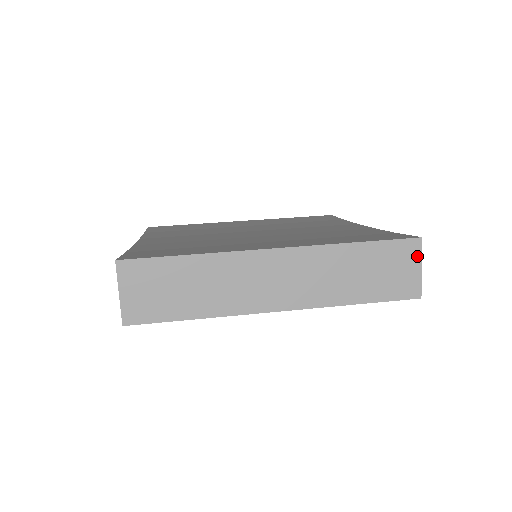
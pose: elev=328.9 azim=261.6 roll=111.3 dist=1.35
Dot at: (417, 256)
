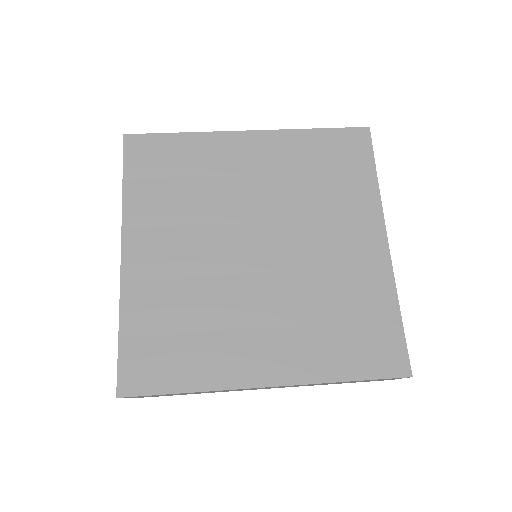
Dot at: (401, 378)
